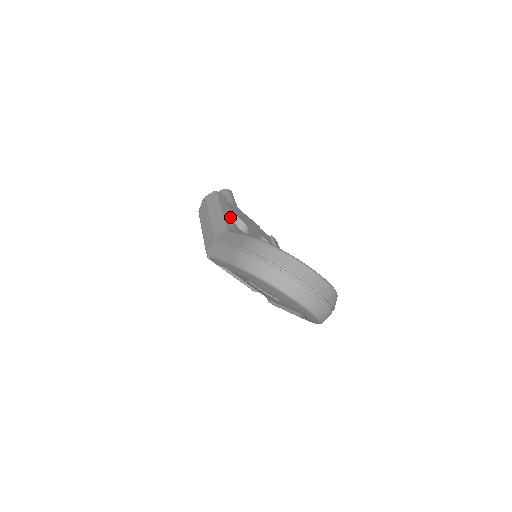
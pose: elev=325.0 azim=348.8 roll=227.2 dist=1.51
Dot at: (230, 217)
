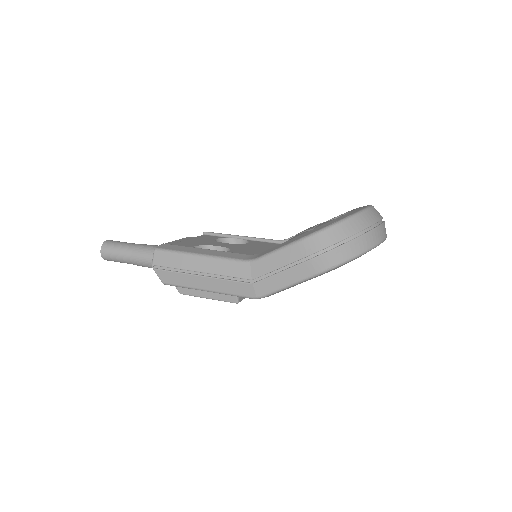
Dot at: (216, 252)
